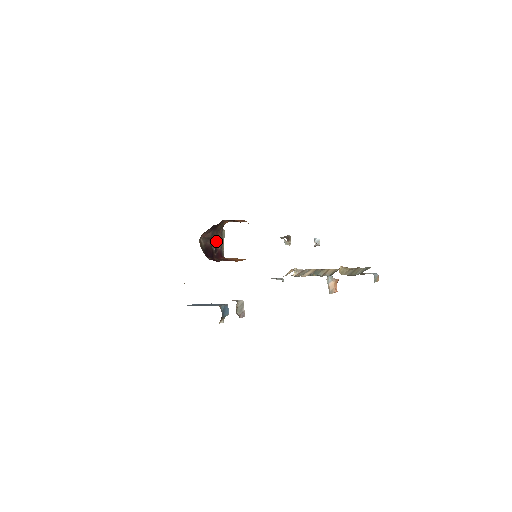
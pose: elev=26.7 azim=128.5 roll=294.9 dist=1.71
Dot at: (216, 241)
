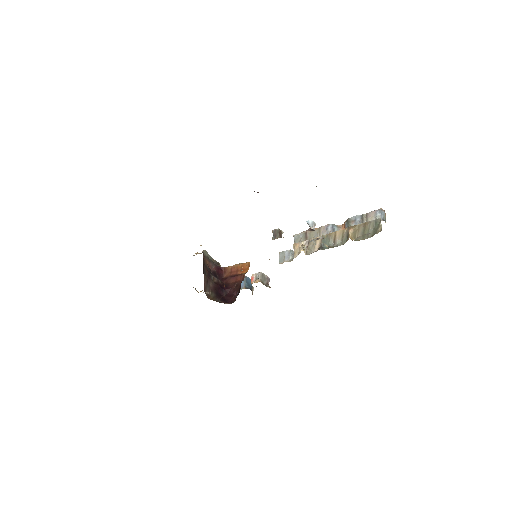
Dot at: (209, 269)
